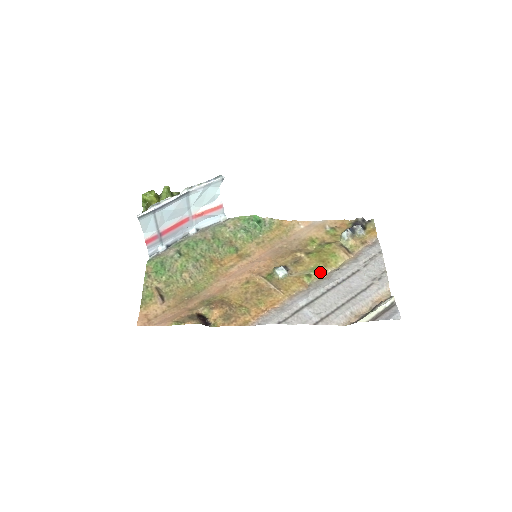
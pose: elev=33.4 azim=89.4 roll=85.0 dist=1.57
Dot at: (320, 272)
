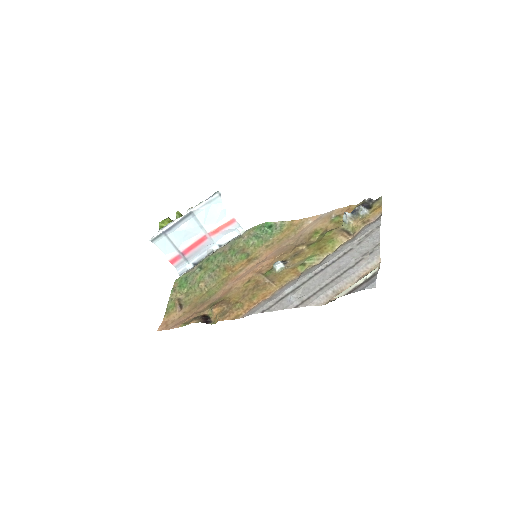
Dot at: (315, 259)
